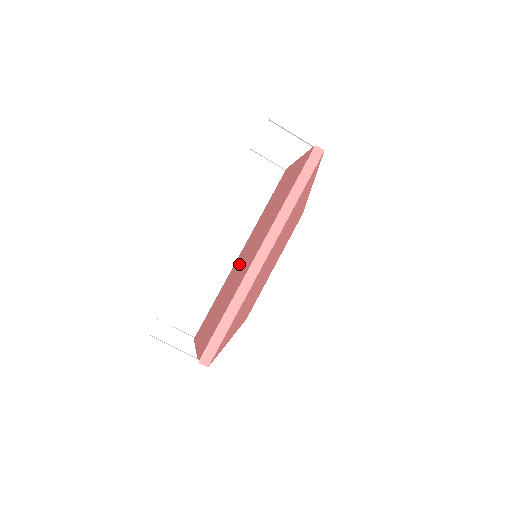
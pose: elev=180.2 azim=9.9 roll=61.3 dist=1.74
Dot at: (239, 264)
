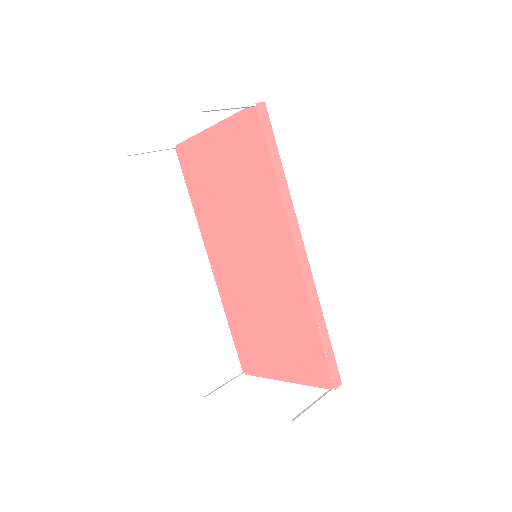
Dot at: (241, 277)
